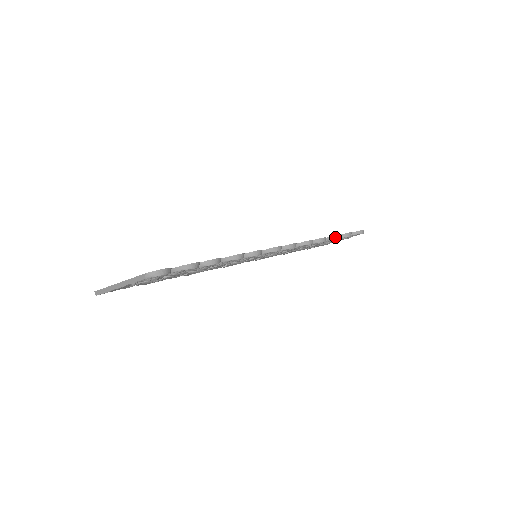
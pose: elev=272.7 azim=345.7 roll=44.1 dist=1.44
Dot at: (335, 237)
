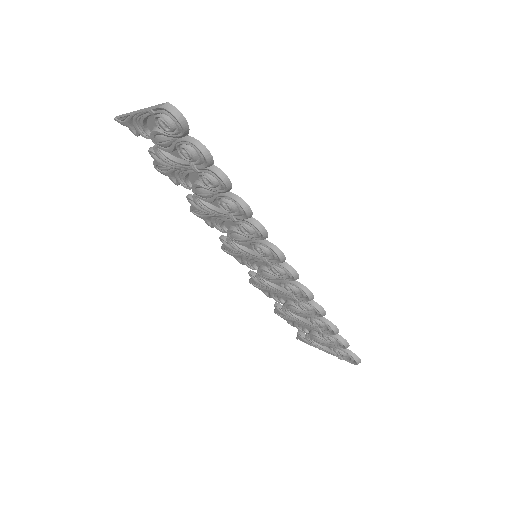
Dot at: (333, 326)
